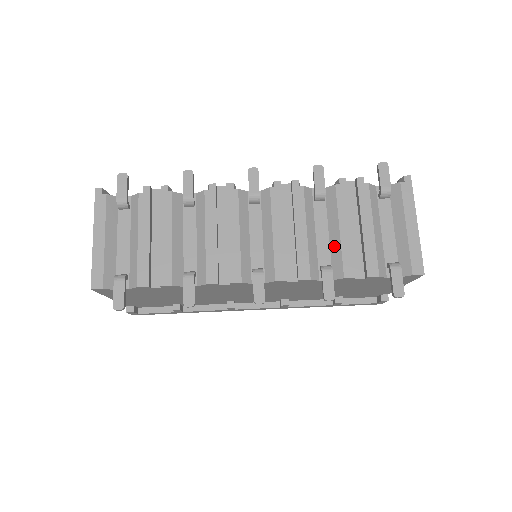
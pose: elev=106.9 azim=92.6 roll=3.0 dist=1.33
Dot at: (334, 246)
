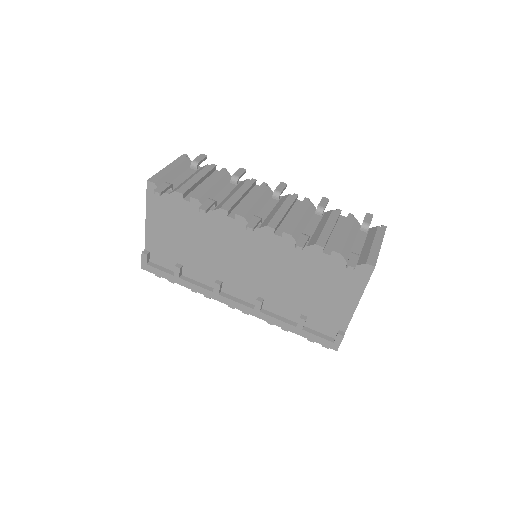
Dot at: (317, 232)
